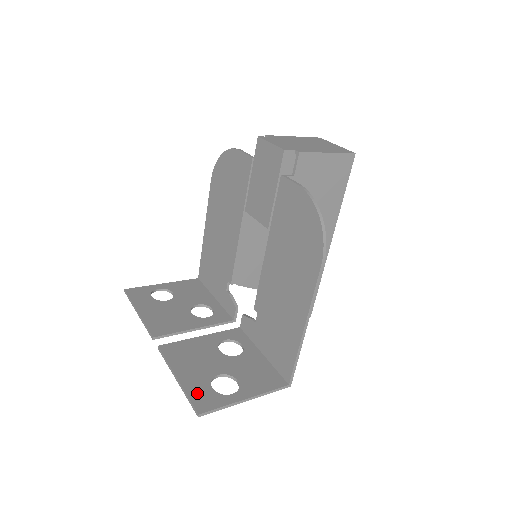
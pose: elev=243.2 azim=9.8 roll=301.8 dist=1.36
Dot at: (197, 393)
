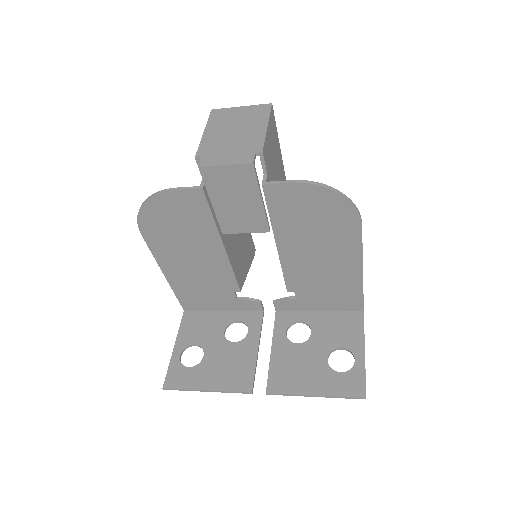
Dot at: (341, 388)
